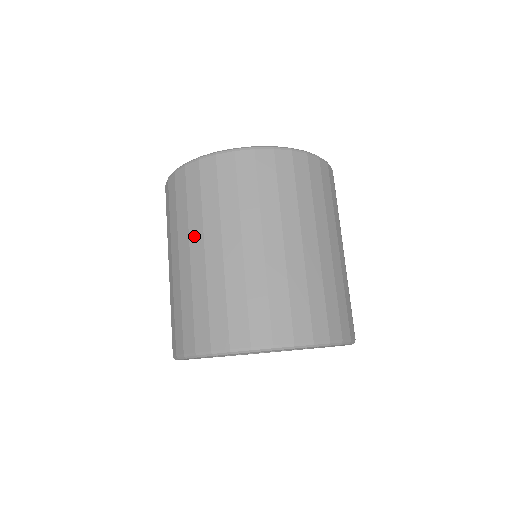
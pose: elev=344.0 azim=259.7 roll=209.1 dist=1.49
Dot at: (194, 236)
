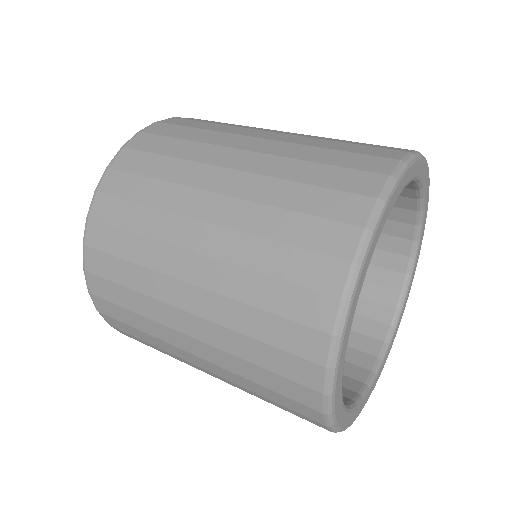
Dot at: (214, 157)
